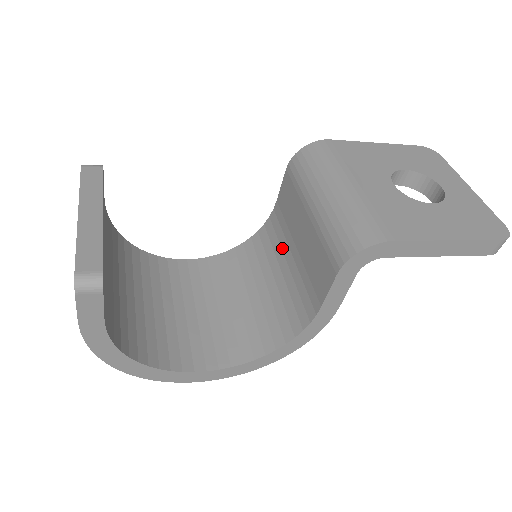
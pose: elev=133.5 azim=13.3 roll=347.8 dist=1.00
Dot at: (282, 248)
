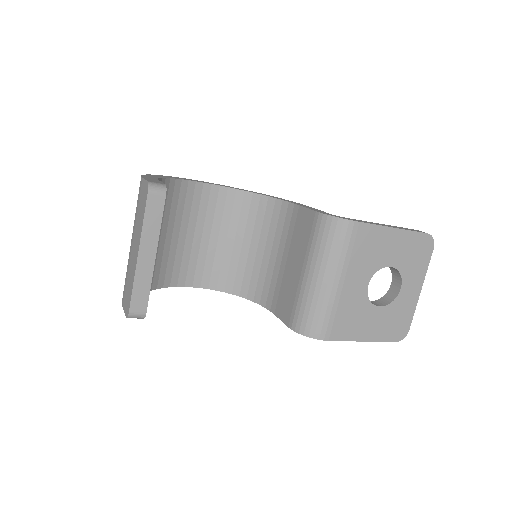
Dot at: (281, 241)
